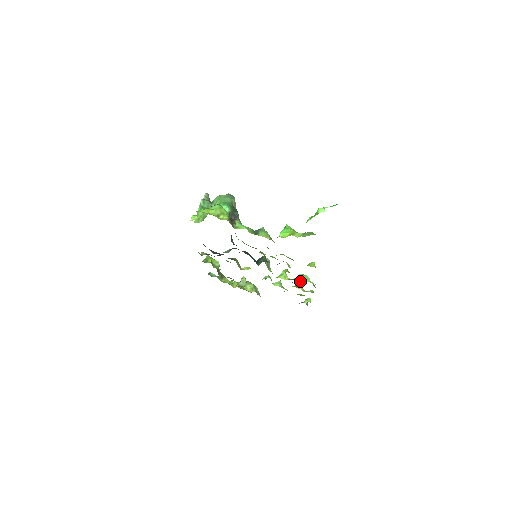
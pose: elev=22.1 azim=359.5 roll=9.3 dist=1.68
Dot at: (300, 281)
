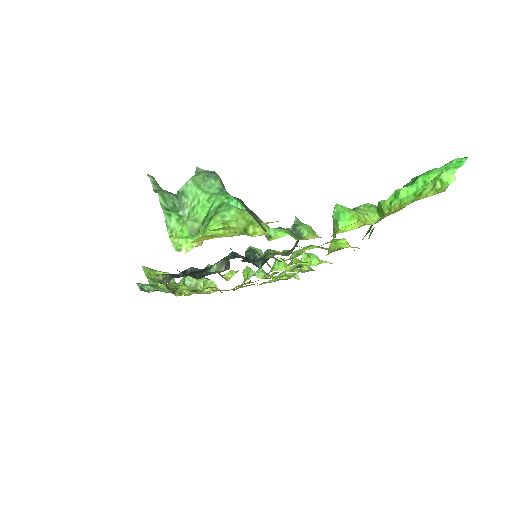
Dot at: occluded
